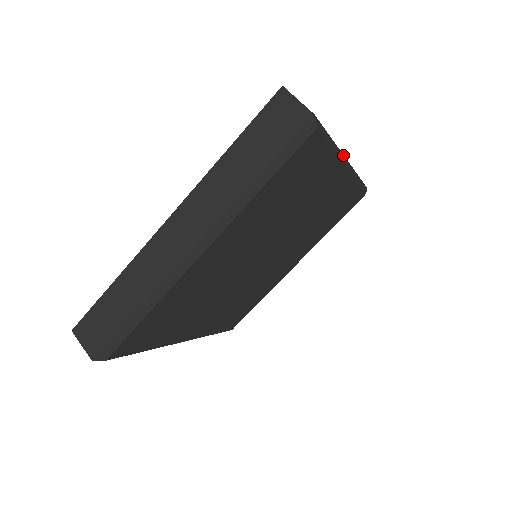
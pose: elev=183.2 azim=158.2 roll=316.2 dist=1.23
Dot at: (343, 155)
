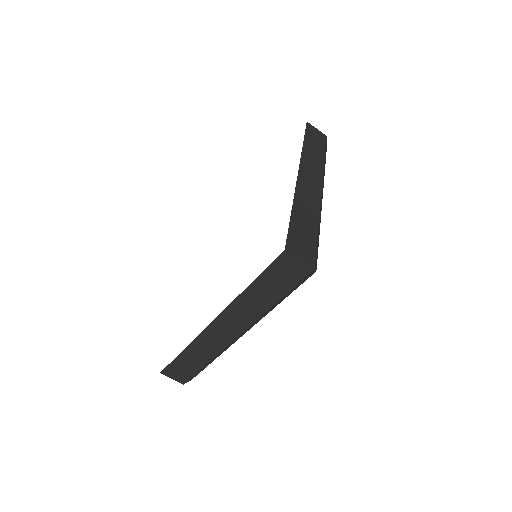
Dot at: occluded
